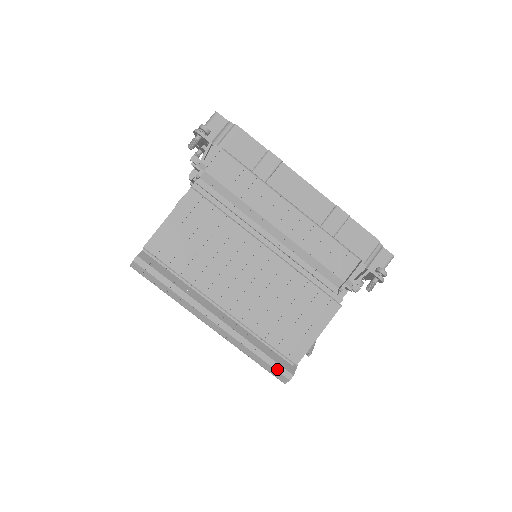
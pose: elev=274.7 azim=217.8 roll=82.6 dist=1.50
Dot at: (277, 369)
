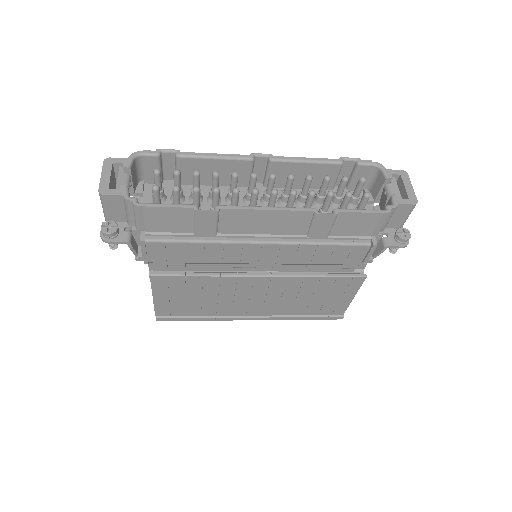
Dot at: (327, 319)
